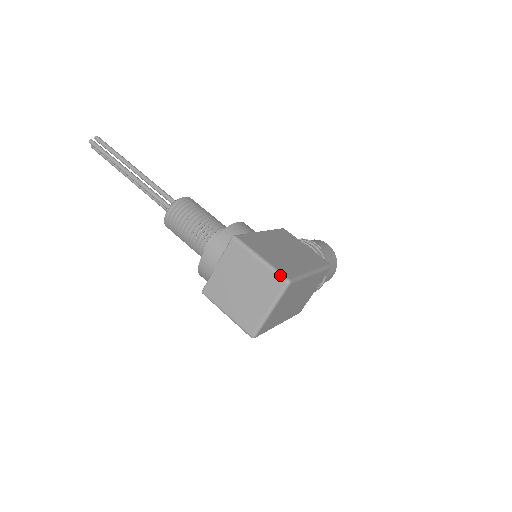
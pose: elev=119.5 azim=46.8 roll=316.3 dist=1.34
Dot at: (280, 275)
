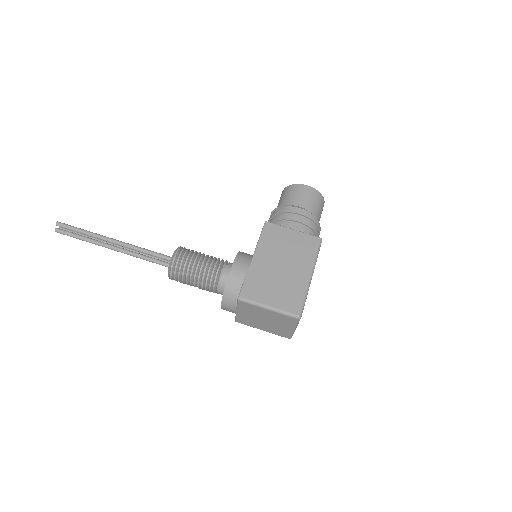
Dot at: (290, 316)
